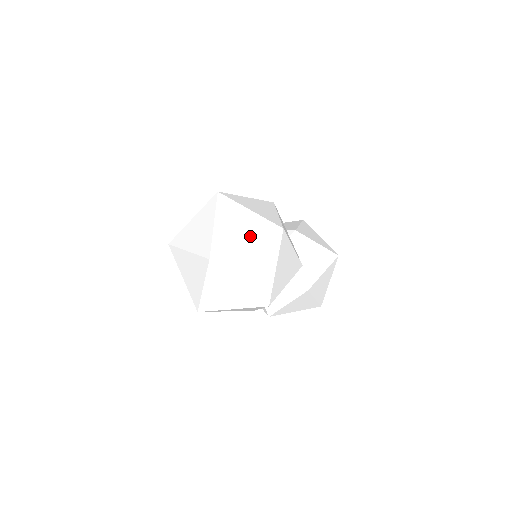
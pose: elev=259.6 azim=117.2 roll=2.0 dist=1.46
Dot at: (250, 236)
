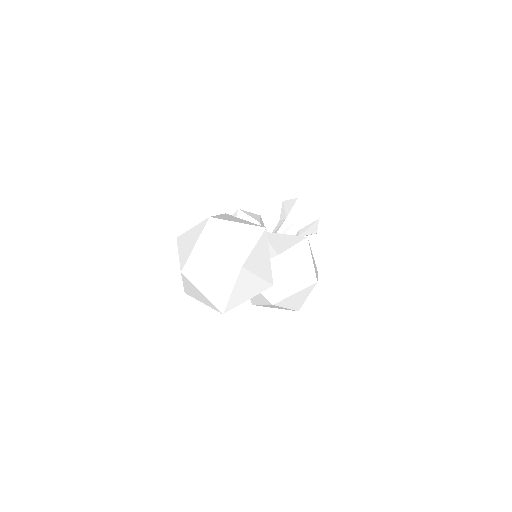
Dot at: (215, 264)
